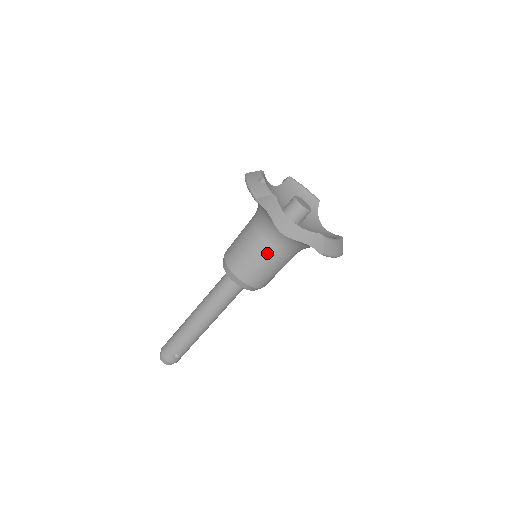
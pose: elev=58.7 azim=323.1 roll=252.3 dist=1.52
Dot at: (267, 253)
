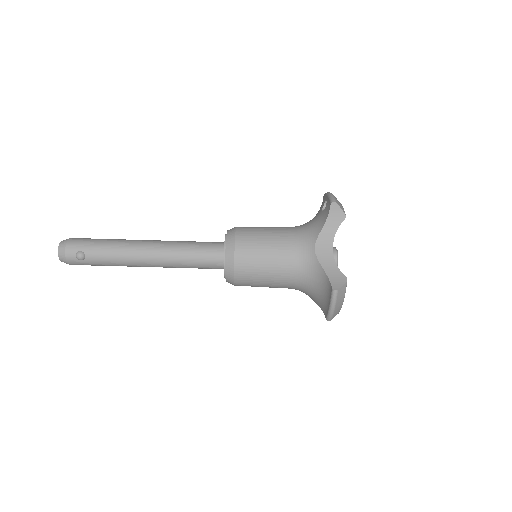
Dot at: (282, 253)
